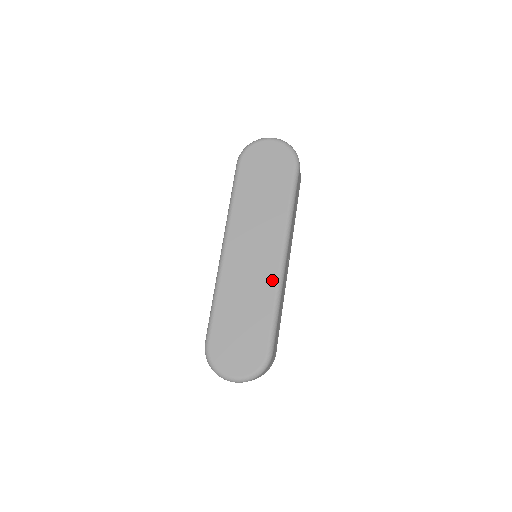
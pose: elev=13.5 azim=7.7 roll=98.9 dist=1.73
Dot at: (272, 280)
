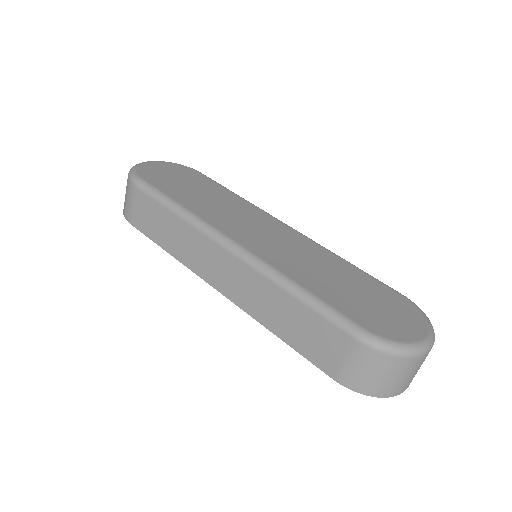
Dot at: (311, 244)
